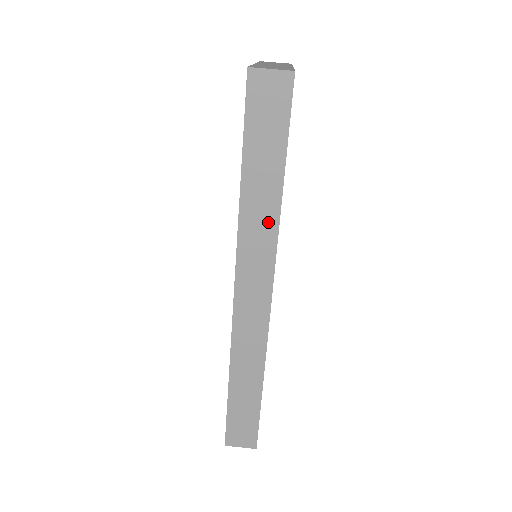
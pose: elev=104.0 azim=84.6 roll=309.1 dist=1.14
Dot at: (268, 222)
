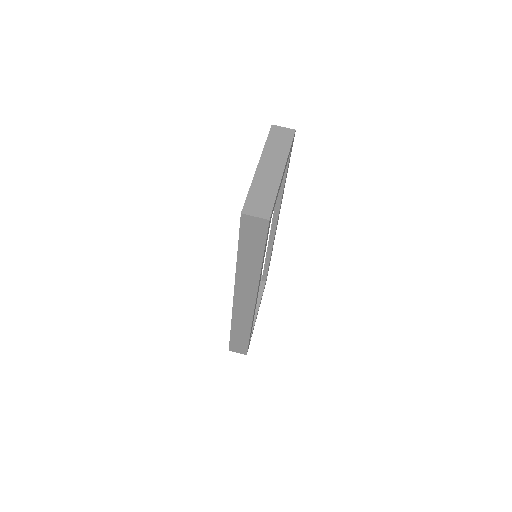
Dot at: (253, 274)
